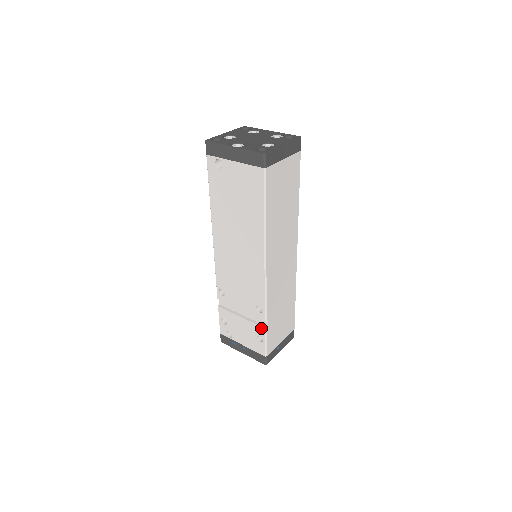
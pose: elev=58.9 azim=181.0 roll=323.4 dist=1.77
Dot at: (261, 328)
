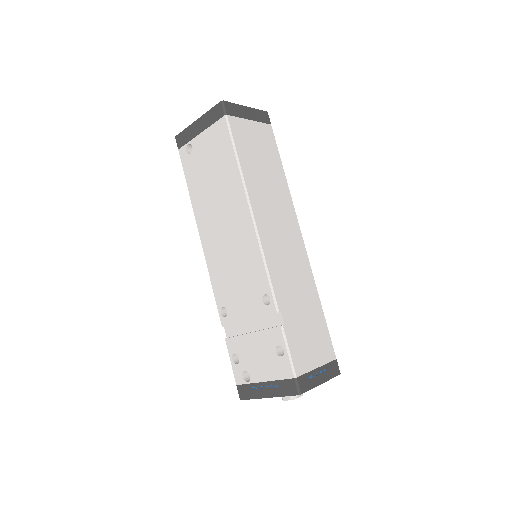
Dot at: (276, 330)
